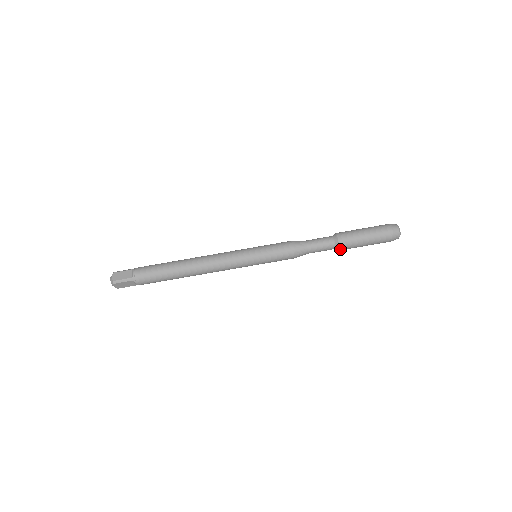
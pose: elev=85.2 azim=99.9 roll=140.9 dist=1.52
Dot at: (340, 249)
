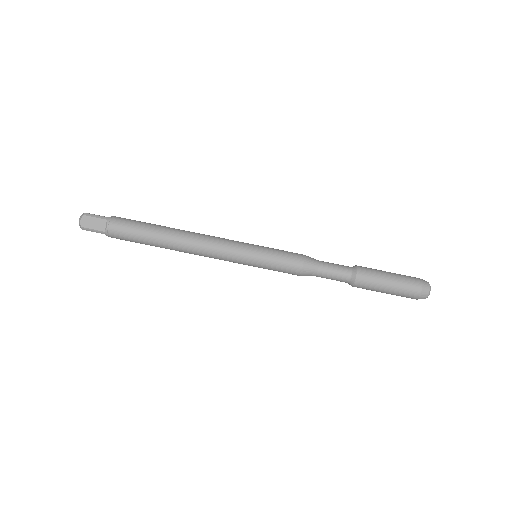
Dot at: (353, 286)
